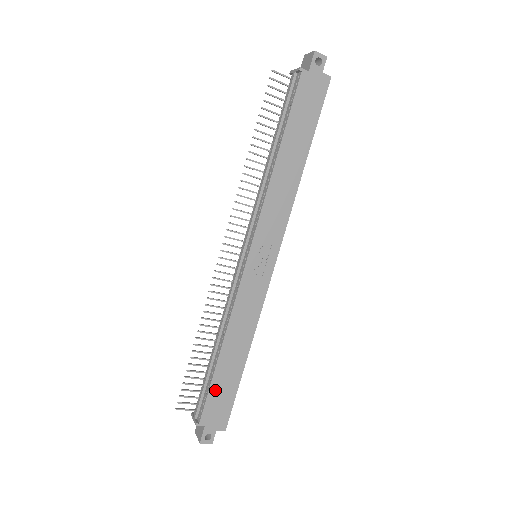
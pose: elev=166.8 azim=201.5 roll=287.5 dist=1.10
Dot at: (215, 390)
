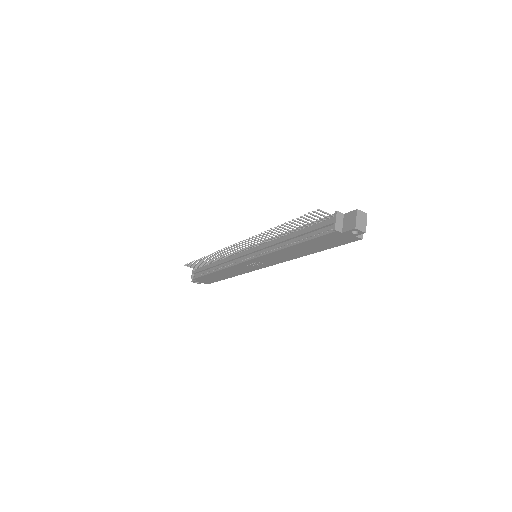
Dot at: (206, 277)
